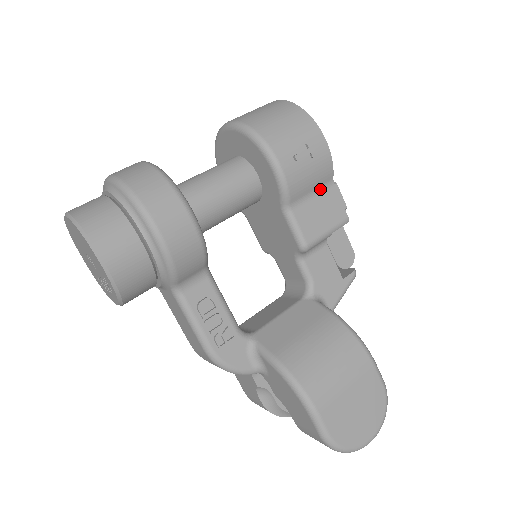
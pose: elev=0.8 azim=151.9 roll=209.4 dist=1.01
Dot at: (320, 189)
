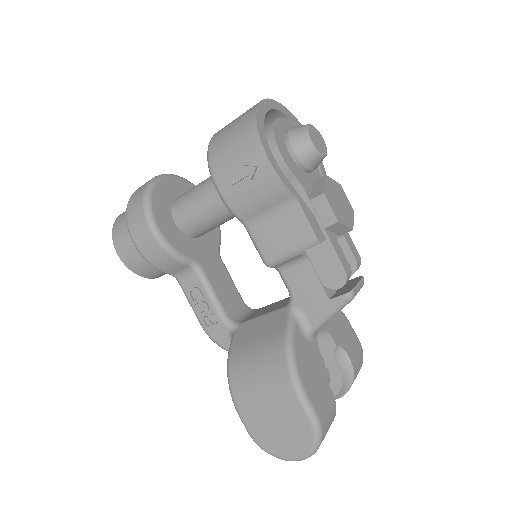
Dot at: (280, 207)
